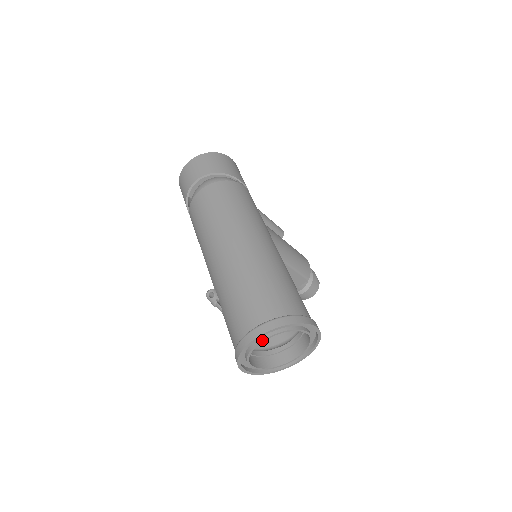
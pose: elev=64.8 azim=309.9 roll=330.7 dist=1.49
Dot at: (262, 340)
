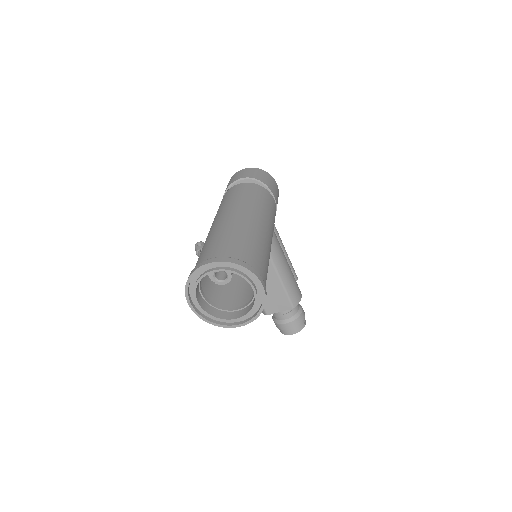
Dot at: (213, 270)
